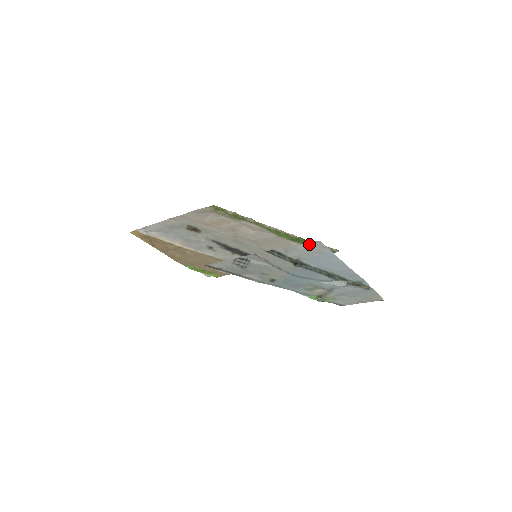
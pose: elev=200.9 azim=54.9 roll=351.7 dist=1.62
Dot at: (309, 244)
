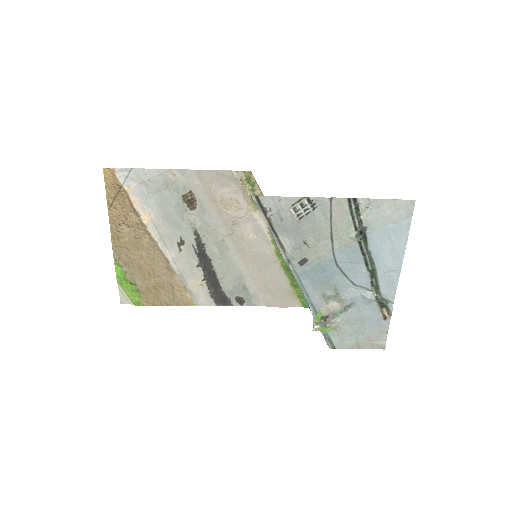
Dot at: (400, 203)
